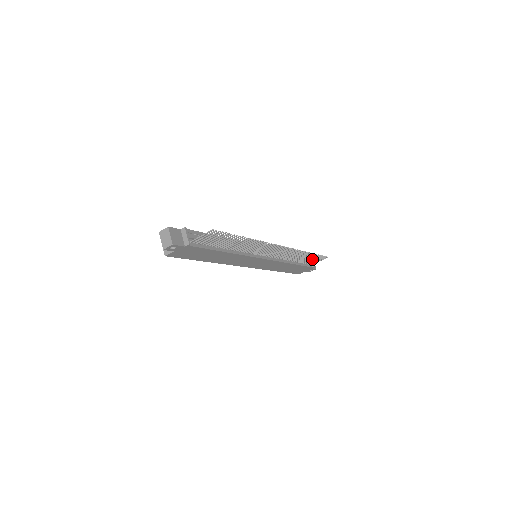
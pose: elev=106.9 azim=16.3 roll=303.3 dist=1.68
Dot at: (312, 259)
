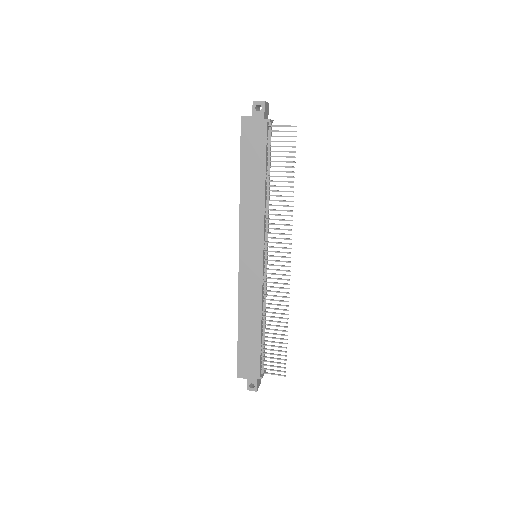
Dot at: occluded
